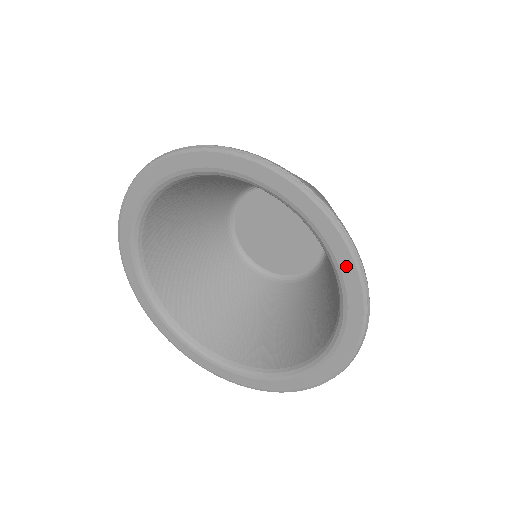
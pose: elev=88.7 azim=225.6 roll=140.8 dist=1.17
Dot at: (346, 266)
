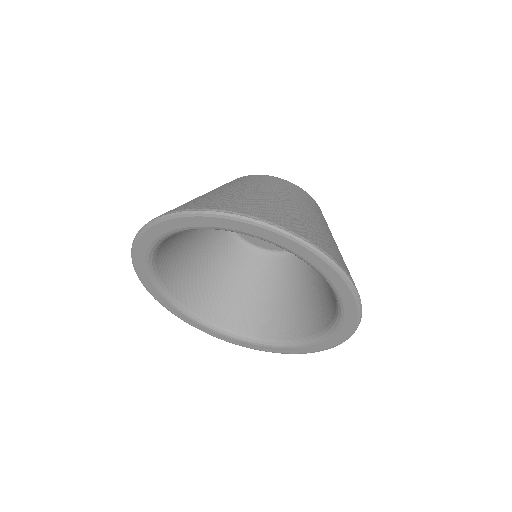
Dot at: (319, 264)
